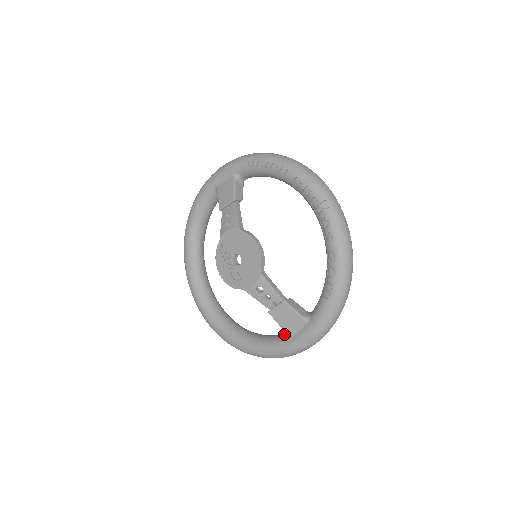
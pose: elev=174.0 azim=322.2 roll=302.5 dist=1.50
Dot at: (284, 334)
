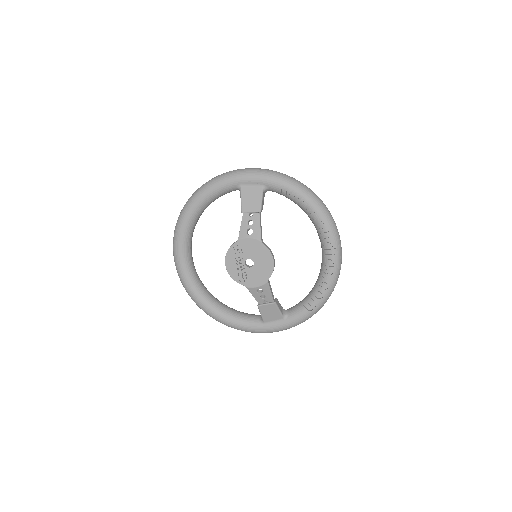
Dot at: (258, 318)
